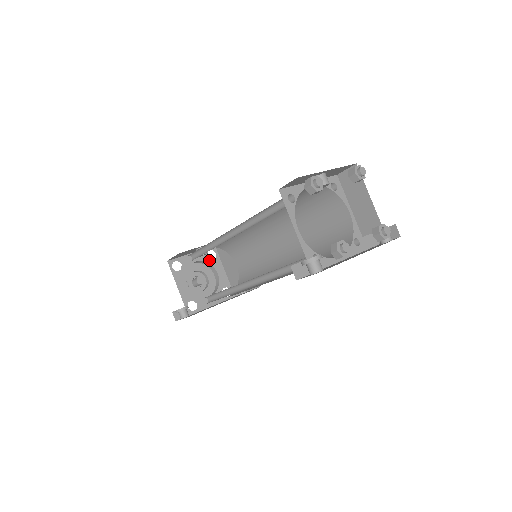
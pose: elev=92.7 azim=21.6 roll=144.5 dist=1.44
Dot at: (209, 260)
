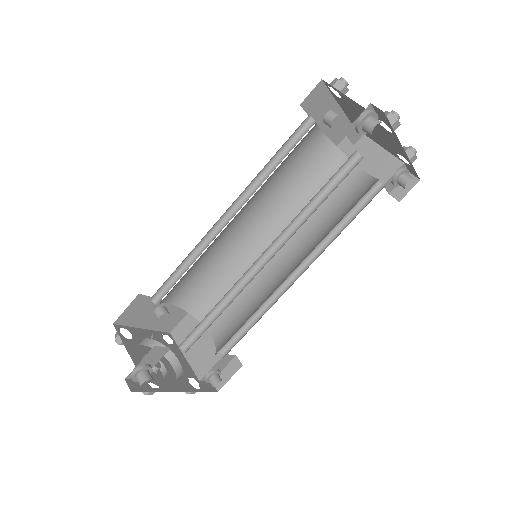
Dot at: (165, 343)
